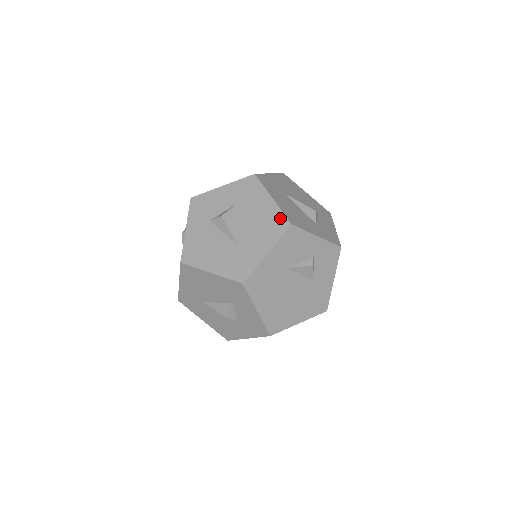
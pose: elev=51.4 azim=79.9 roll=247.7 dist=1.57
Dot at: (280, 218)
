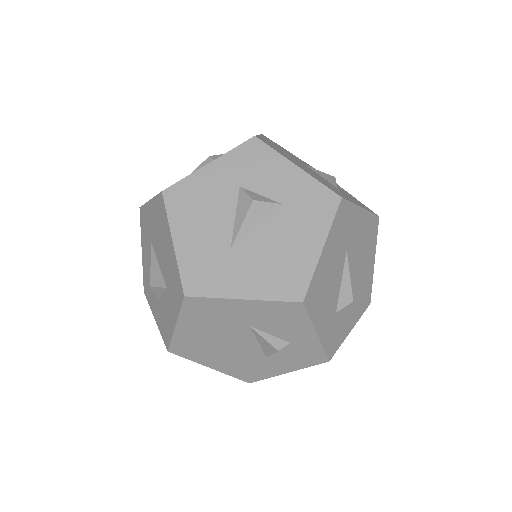
Dot at: (302, 280)
